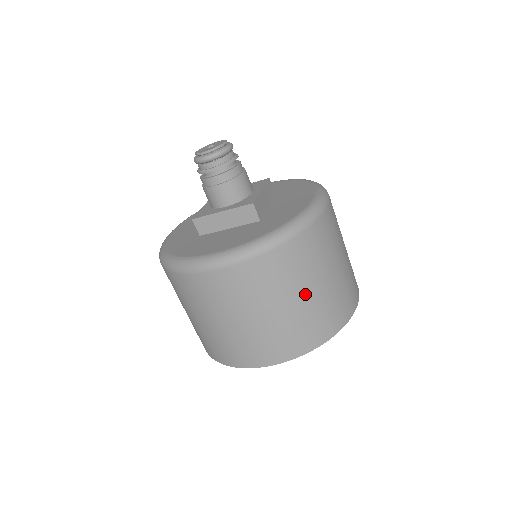
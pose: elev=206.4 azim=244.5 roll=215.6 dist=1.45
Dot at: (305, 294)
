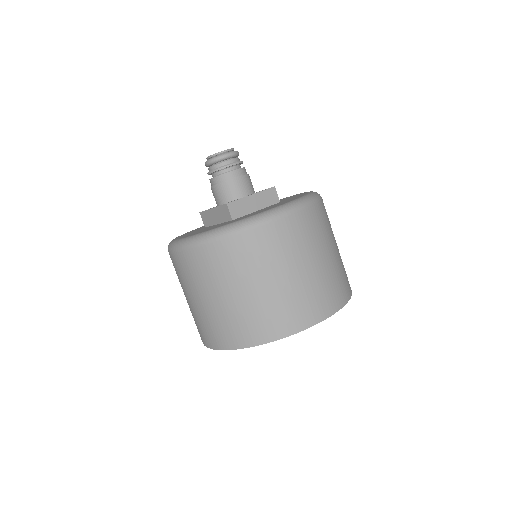
Dot at: (240, 291)
